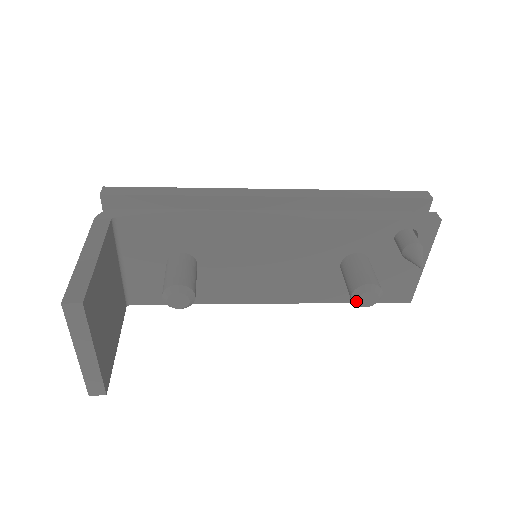
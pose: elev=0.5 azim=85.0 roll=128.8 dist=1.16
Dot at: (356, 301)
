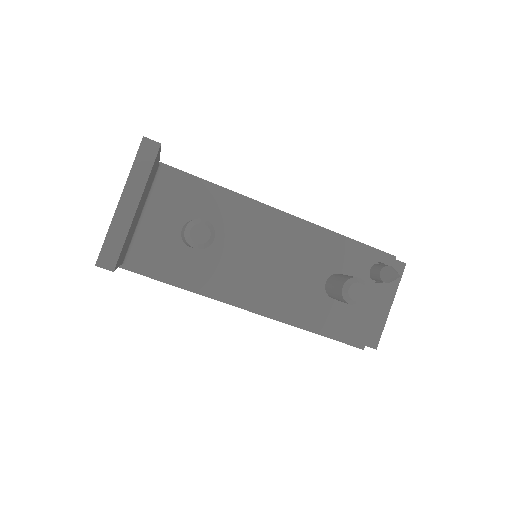
Dot at: (347, 291)
